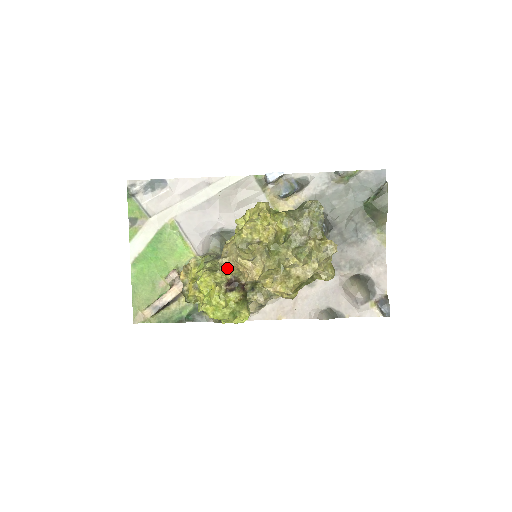
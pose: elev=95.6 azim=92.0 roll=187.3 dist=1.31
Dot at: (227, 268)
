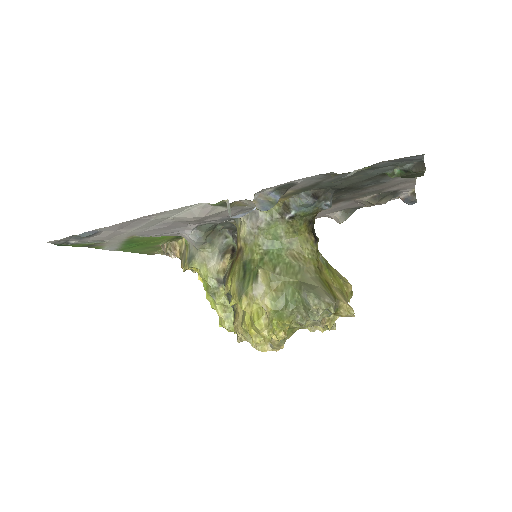
Dot at: occluded
